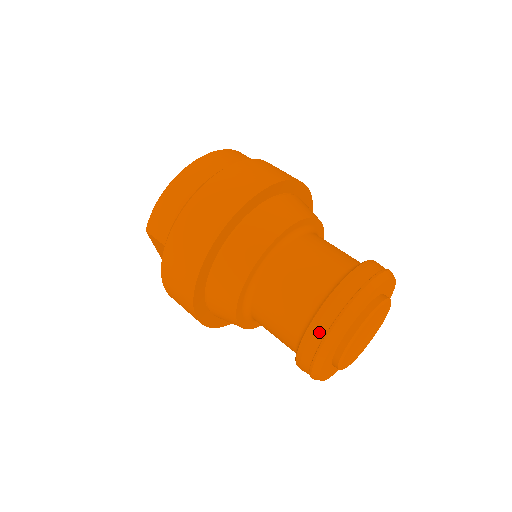
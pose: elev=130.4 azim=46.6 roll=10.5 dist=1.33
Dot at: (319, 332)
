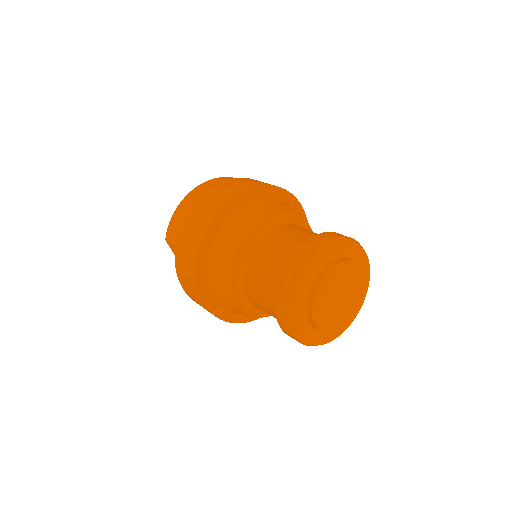
Dot at: (286, 285)
